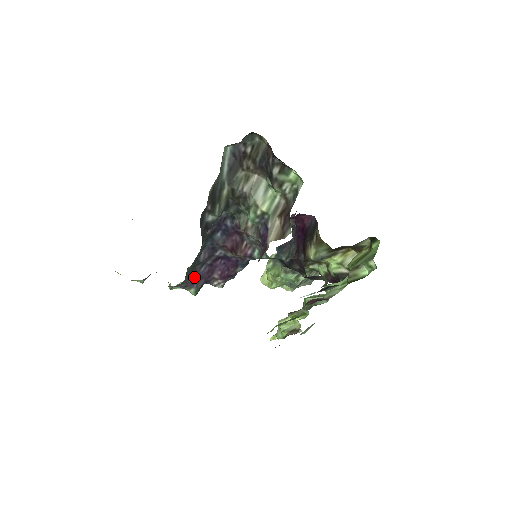
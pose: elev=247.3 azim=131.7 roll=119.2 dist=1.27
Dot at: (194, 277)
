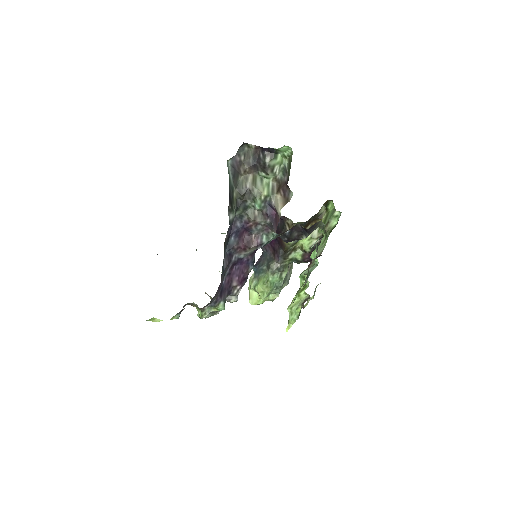
Dot at: (220, 290)
